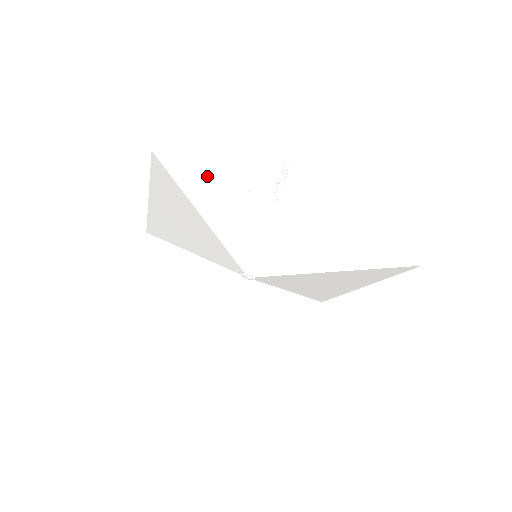
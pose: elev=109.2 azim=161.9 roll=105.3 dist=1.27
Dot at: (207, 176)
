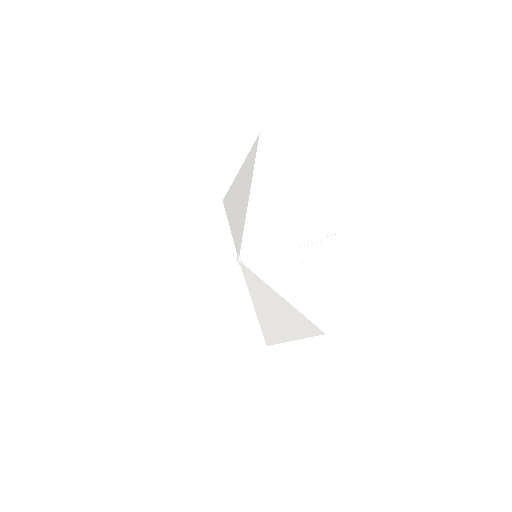
Dot at: (271, 170)
